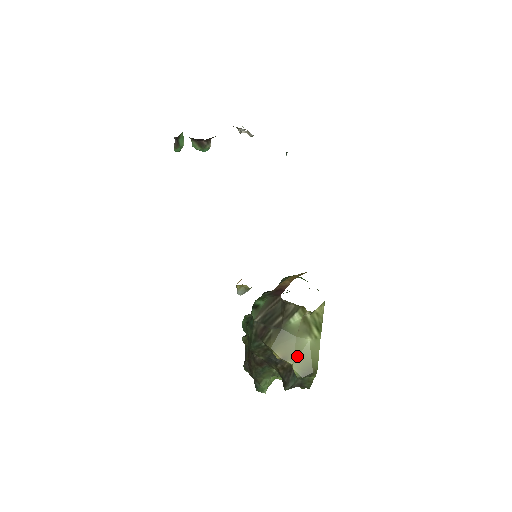
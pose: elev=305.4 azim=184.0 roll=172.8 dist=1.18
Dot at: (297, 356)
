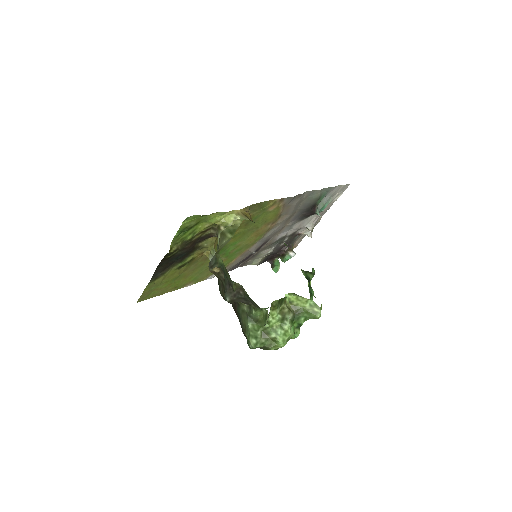
Dot at: occluded
